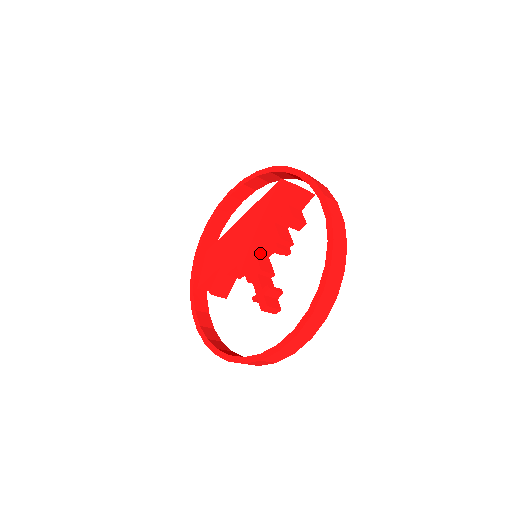
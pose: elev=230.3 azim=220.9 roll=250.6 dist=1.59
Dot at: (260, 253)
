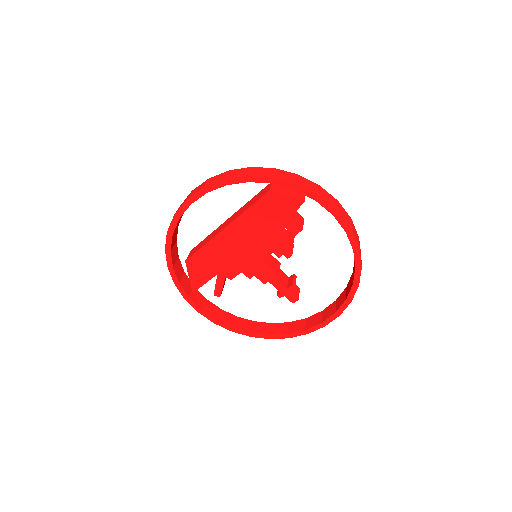
Dot at: occluded
